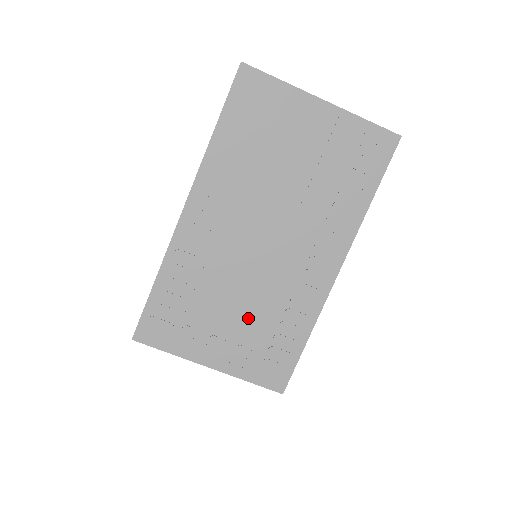
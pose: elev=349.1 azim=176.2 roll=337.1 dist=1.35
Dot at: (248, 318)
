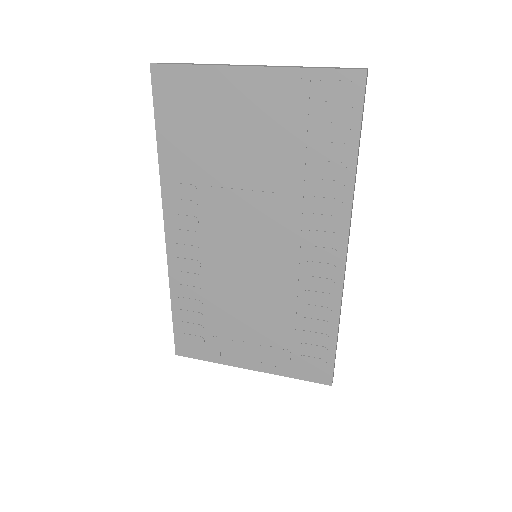
Dot at: (267, 321)
